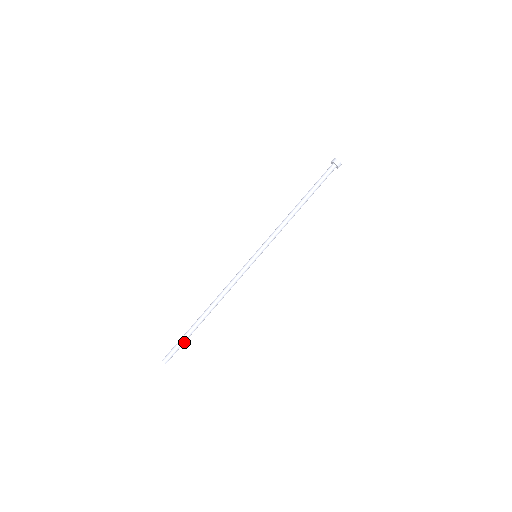
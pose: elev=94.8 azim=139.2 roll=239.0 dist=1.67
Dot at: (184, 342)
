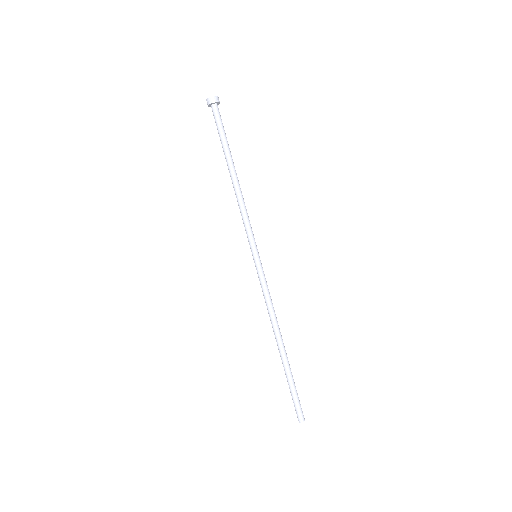
Dot at: (294, 390)
